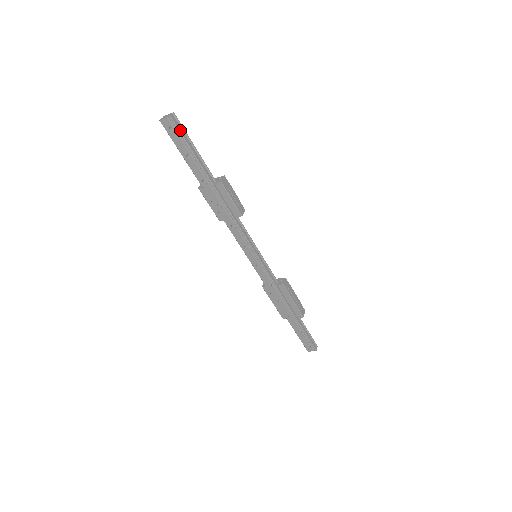
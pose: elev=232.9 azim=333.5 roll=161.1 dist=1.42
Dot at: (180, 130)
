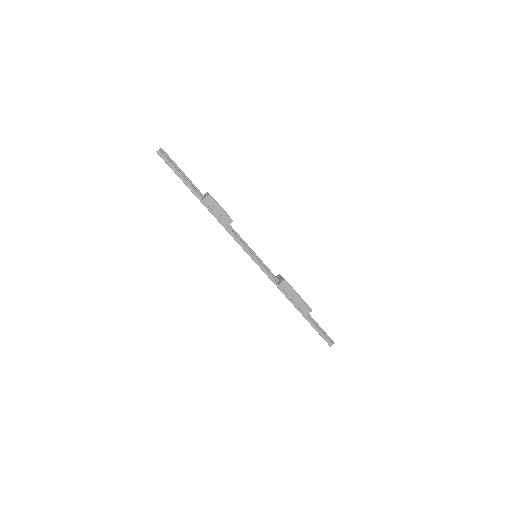
Dot at: (166, 161)
